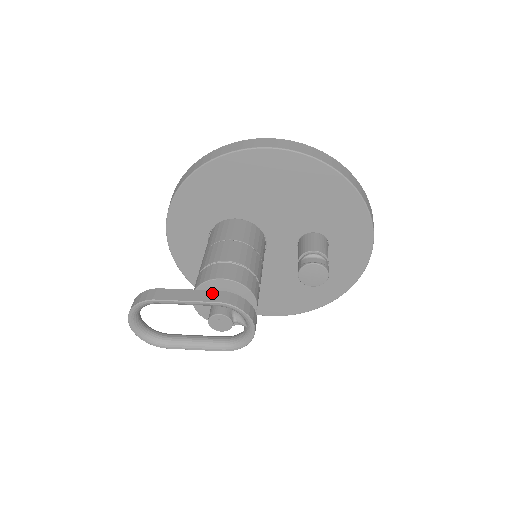
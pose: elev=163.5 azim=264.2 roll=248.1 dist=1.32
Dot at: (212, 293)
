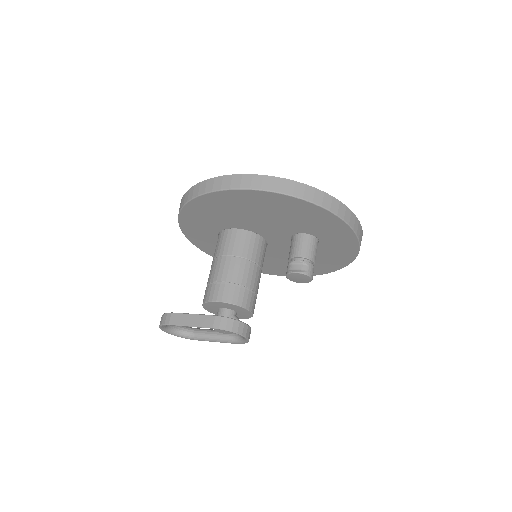
Dot at: (208, 318)
